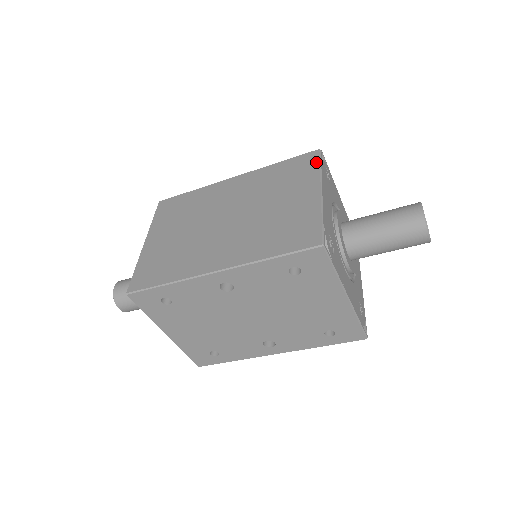
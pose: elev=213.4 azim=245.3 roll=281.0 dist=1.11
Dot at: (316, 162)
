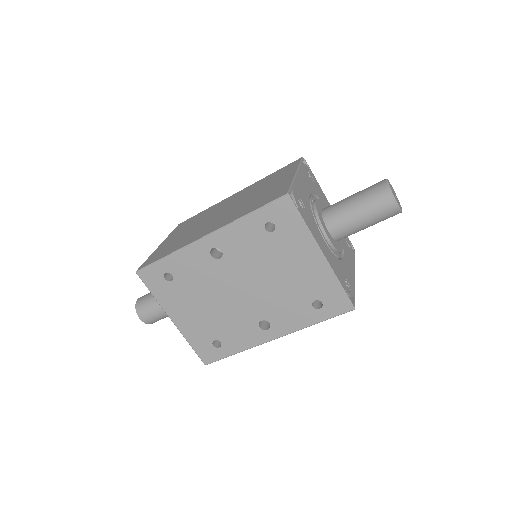
Dot at: (297, 163)
